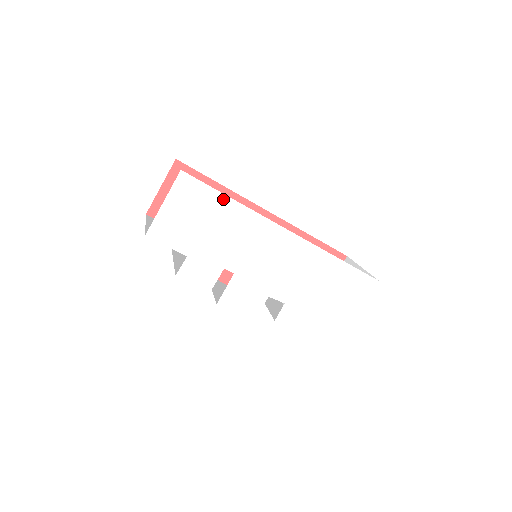
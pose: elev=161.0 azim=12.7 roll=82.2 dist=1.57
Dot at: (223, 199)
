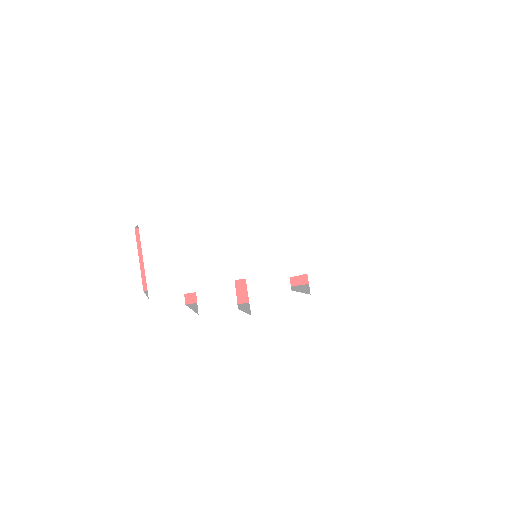
Dot at: (190, 223)
